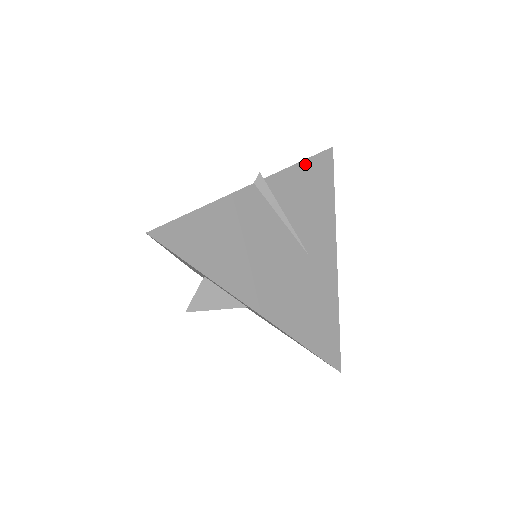
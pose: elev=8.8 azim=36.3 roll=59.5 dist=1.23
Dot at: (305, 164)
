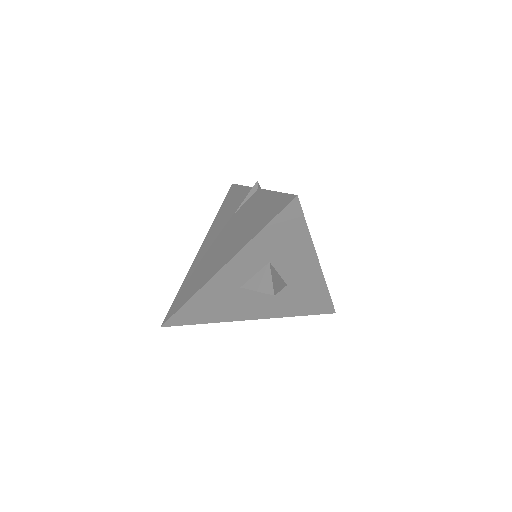
Dot at: occluded
